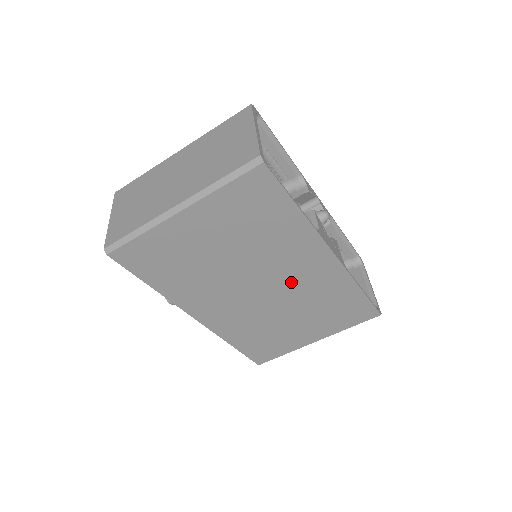
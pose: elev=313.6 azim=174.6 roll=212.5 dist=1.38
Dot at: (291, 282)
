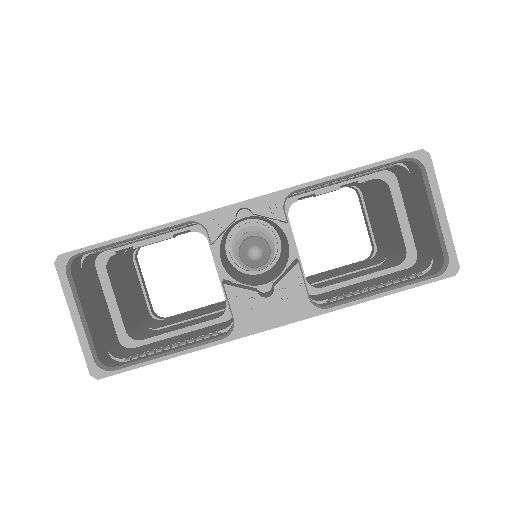
Dot at: occluded
